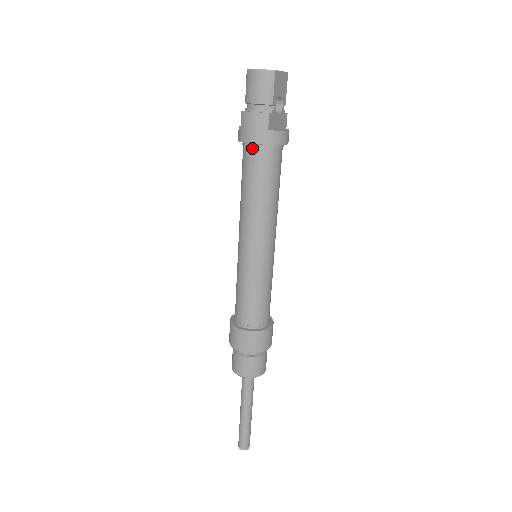
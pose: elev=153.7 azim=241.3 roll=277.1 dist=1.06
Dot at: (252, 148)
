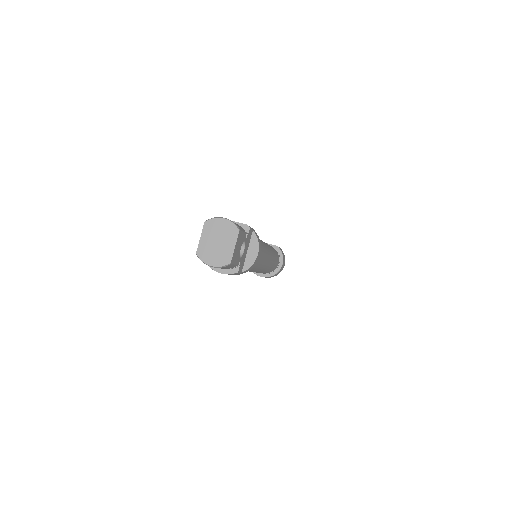
Dot at: occluded
